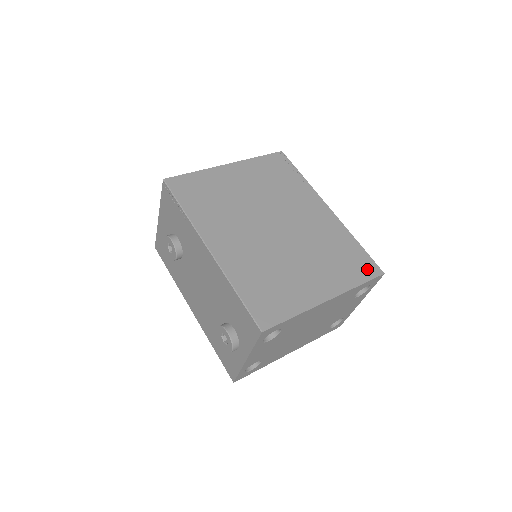
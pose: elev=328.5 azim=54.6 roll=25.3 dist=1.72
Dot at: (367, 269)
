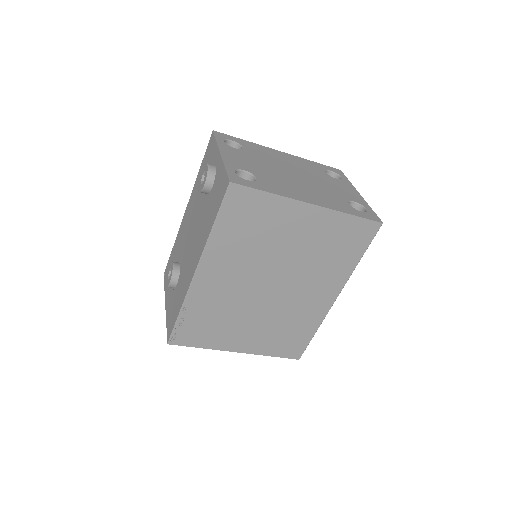
Dot at: occluded
